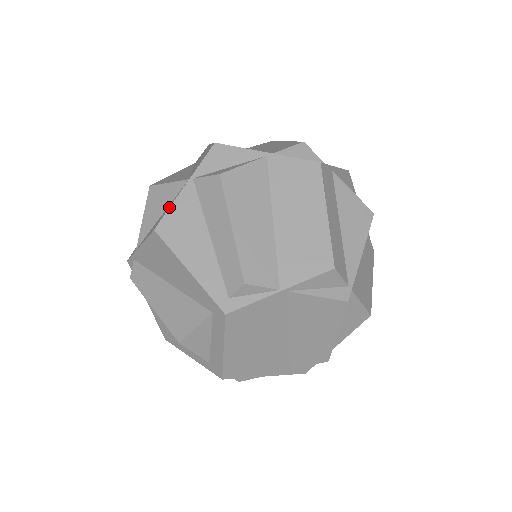
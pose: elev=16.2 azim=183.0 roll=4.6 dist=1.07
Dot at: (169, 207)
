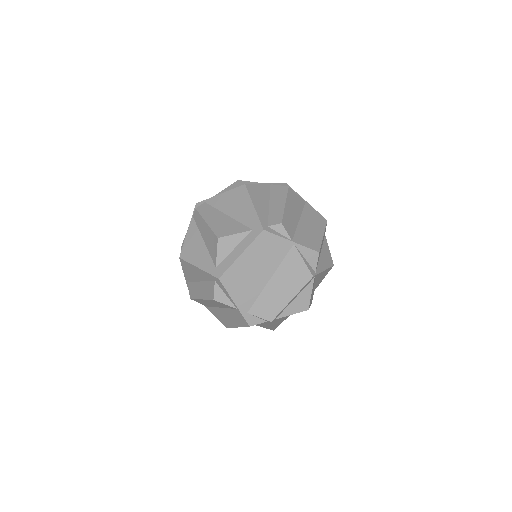
Dot at: occluded
